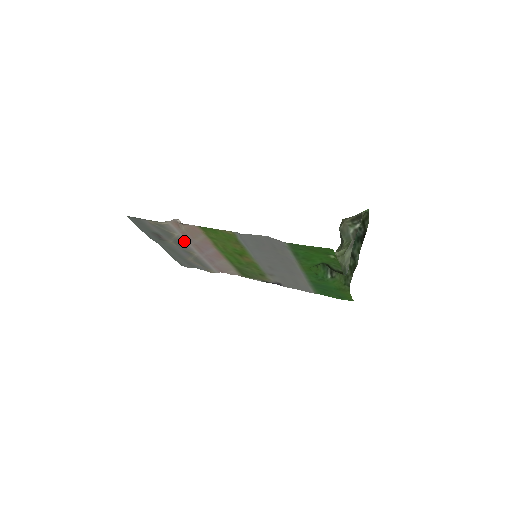
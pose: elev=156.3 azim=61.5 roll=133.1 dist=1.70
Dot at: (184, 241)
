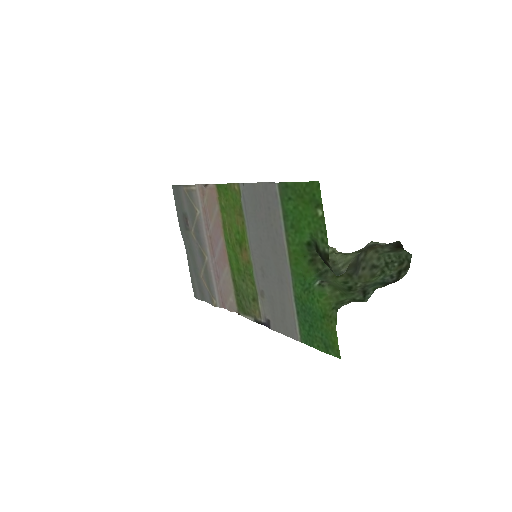
Dot at: (202, 227)
